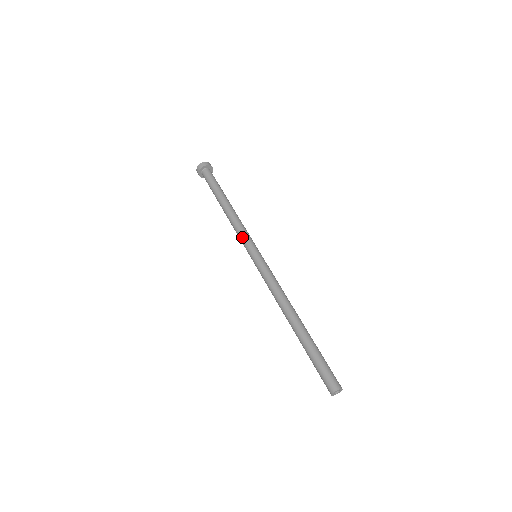
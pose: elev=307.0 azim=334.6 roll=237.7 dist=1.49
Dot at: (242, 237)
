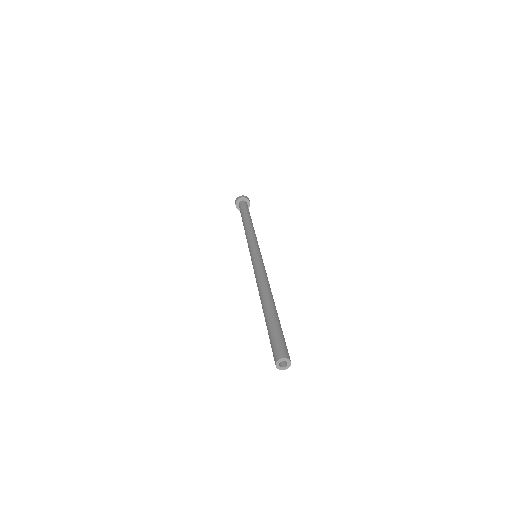
Dot at: (254, 239)
